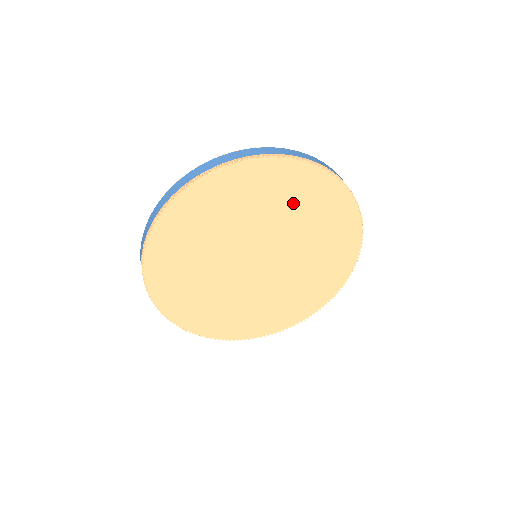
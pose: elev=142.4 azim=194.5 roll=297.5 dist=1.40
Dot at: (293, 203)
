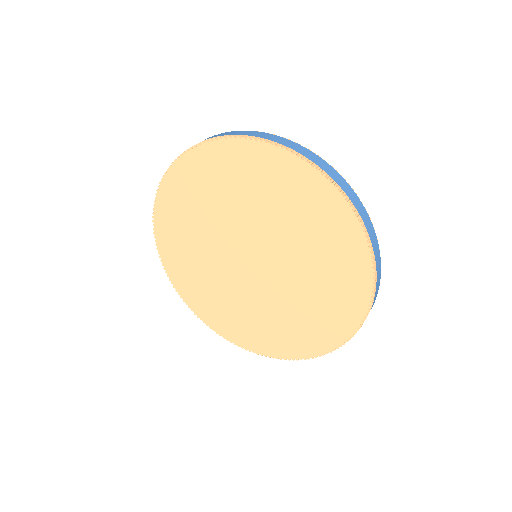
Dot at: (315, 238)
